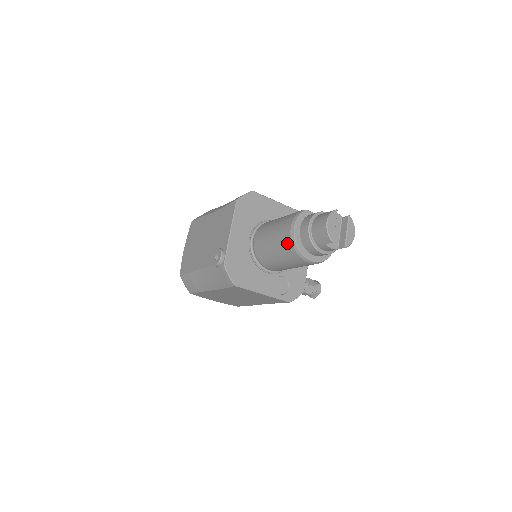
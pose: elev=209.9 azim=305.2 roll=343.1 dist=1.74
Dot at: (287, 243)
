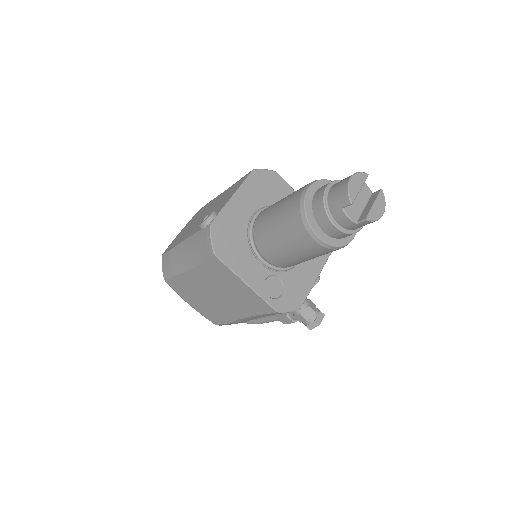
Dot at: (294, 207)
